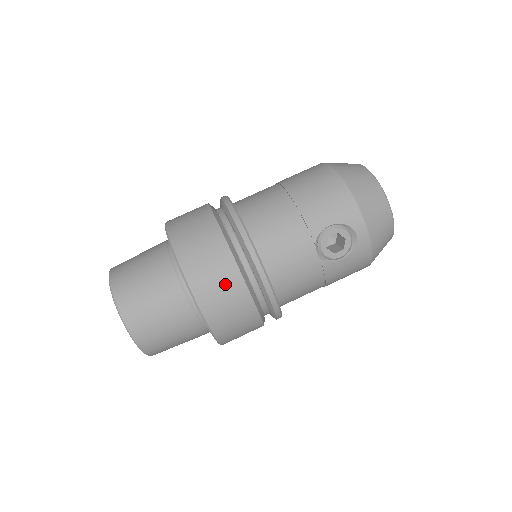
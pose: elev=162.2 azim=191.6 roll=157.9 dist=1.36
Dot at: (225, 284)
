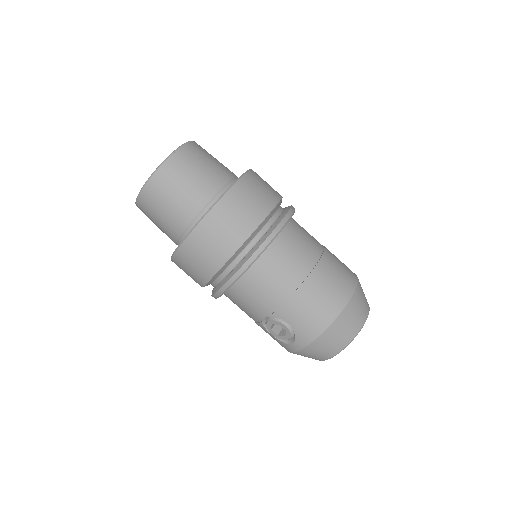
Dot at: (203, 264)
